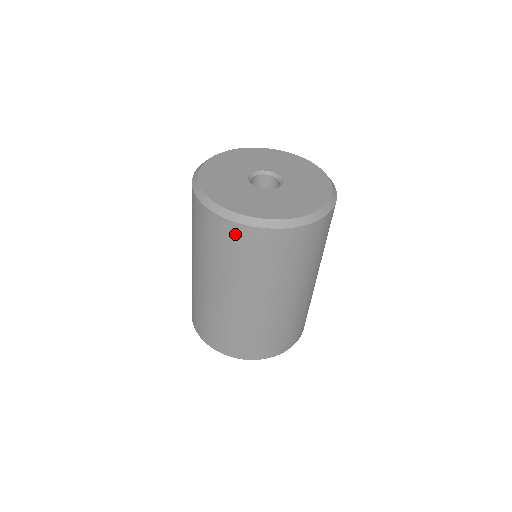
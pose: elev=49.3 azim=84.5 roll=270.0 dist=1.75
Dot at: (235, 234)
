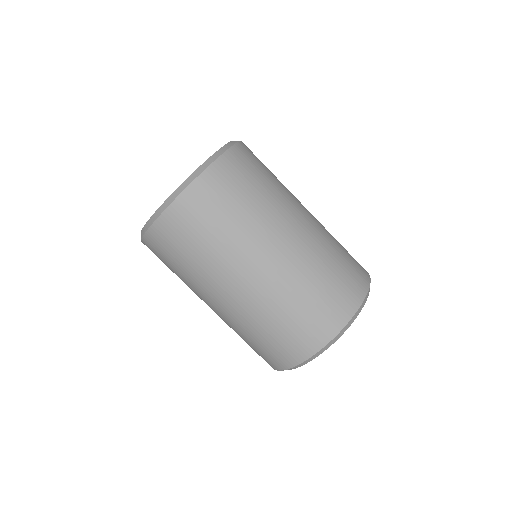
Dot at: (170, 226)
